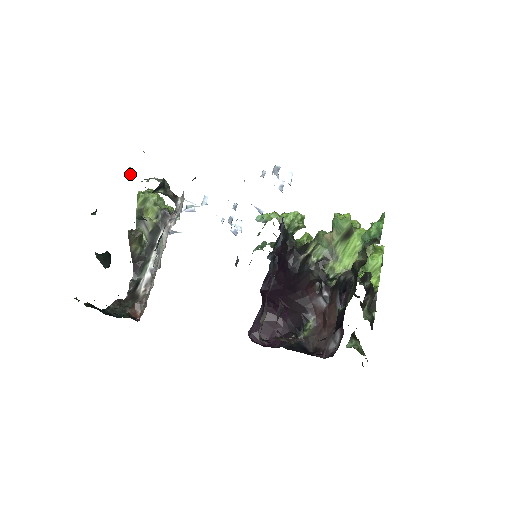
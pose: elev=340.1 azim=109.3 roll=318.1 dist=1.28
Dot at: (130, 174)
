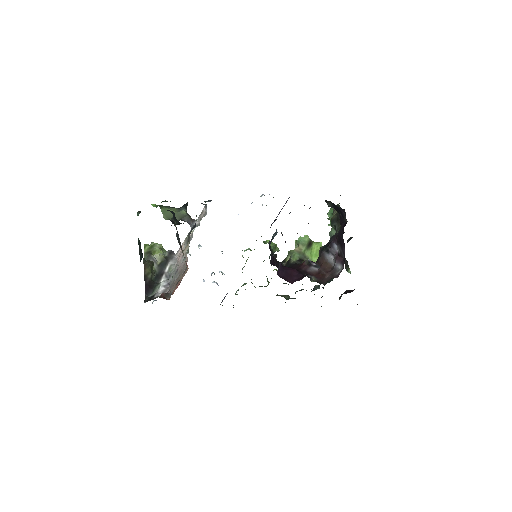
Dot at: occluded
